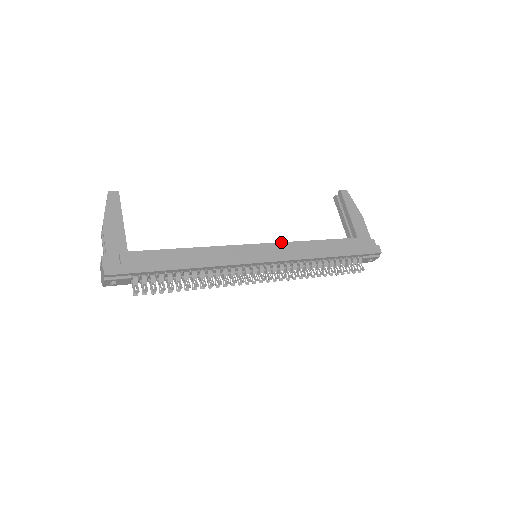
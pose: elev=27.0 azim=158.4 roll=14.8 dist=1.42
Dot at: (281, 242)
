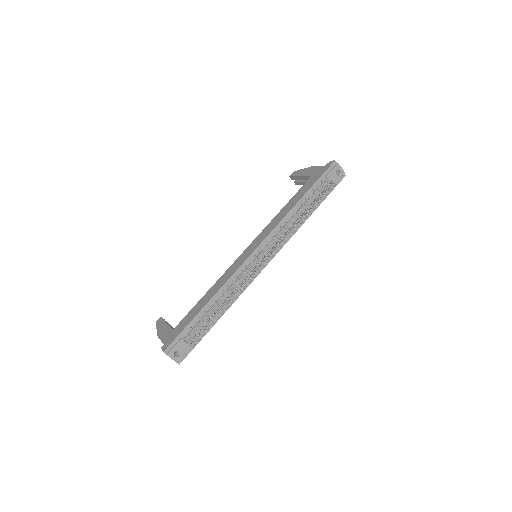
Dot at: (261, 232)
